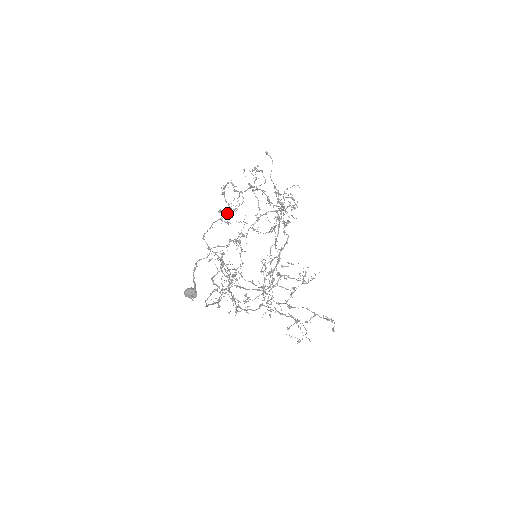
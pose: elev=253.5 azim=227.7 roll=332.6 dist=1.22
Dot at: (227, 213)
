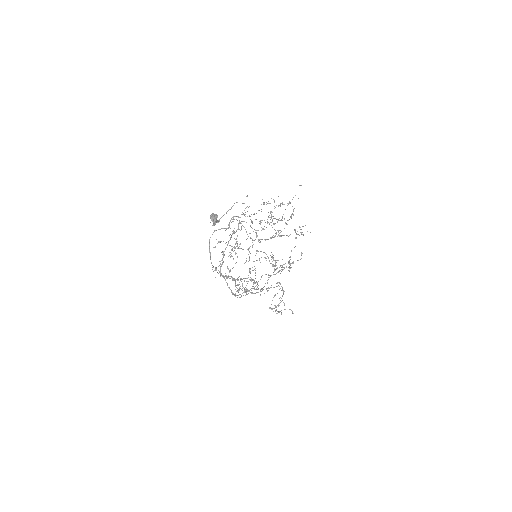
Dot at: occluded
